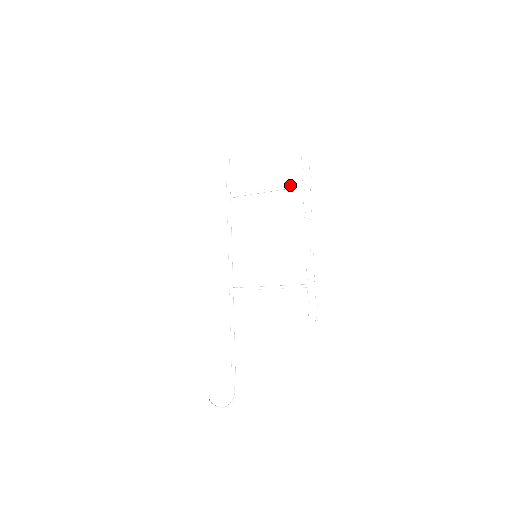
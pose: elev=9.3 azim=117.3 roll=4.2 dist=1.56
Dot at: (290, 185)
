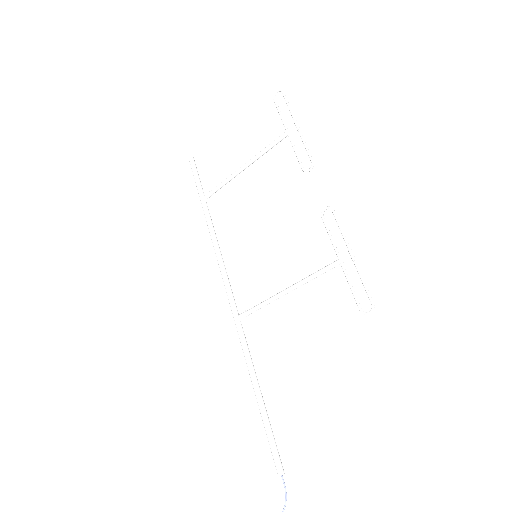
Dot at: occluded
